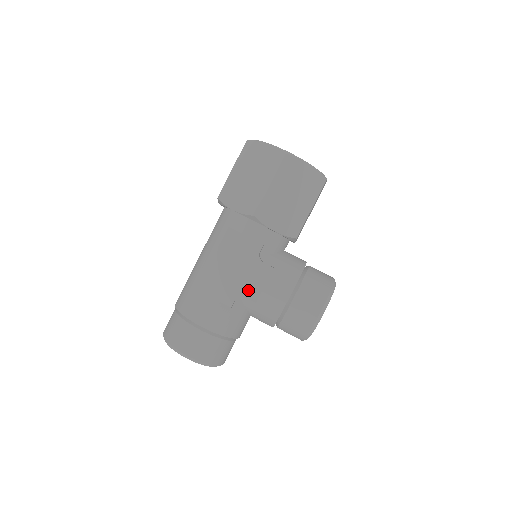
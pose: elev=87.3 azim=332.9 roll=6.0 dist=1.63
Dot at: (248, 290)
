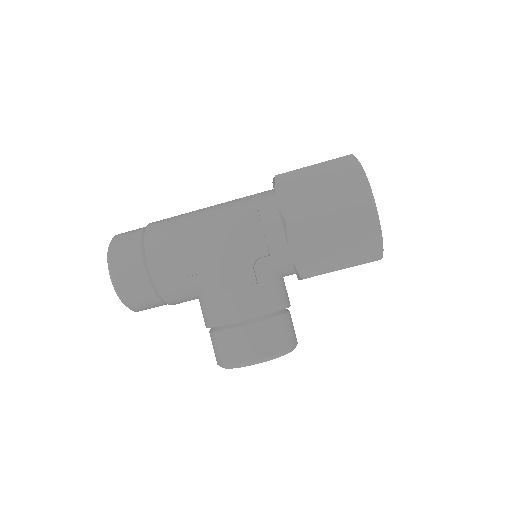
Dot at: (217, 277)
